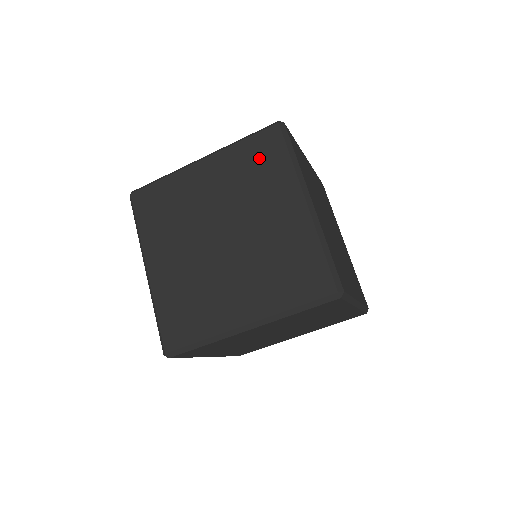
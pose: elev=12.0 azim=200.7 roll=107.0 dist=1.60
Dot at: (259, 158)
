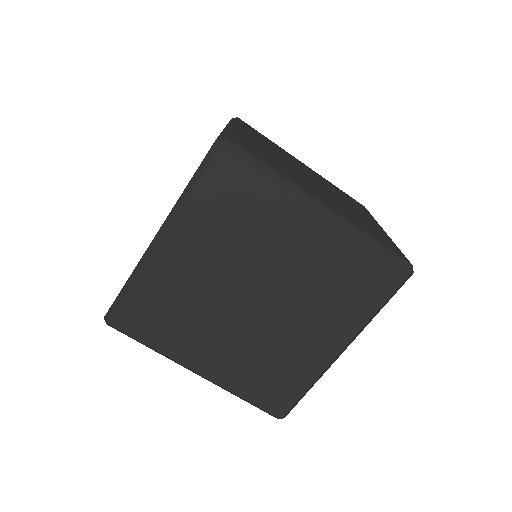
Dot at: (349, 198)
